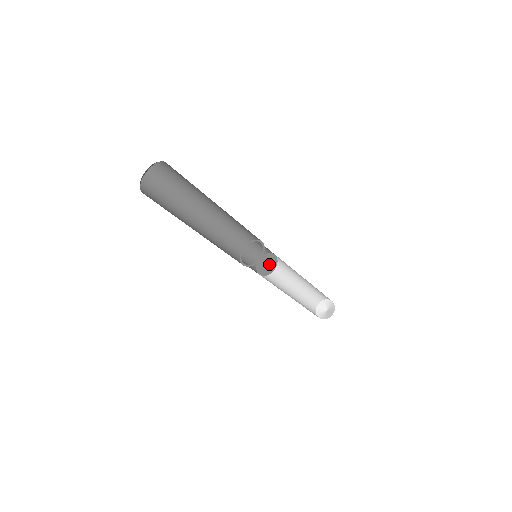
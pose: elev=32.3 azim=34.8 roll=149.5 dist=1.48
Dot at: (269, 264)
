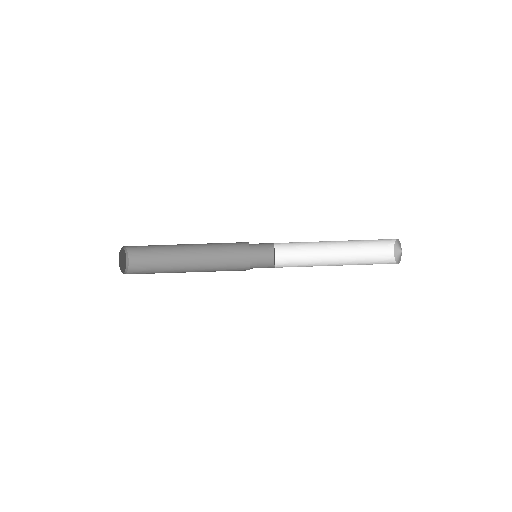
Dot at: (274, 254)
